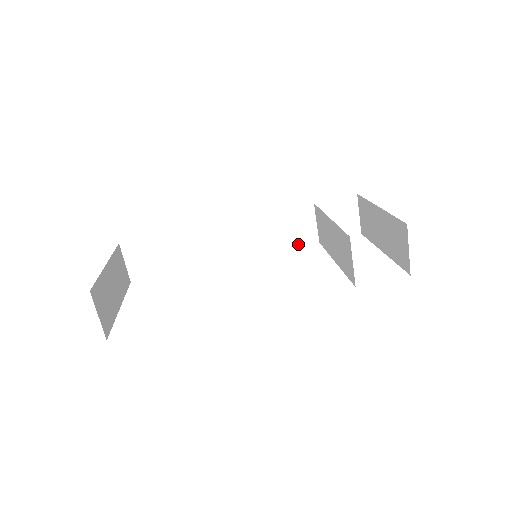
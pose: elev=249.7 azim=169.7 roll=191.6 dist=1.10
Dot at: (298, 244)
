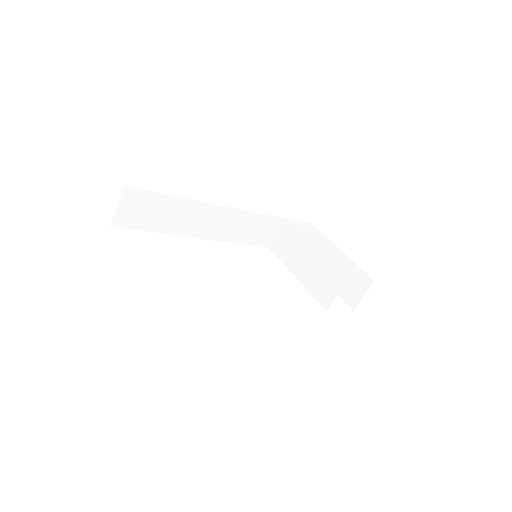
Dot at: (256, 244)
